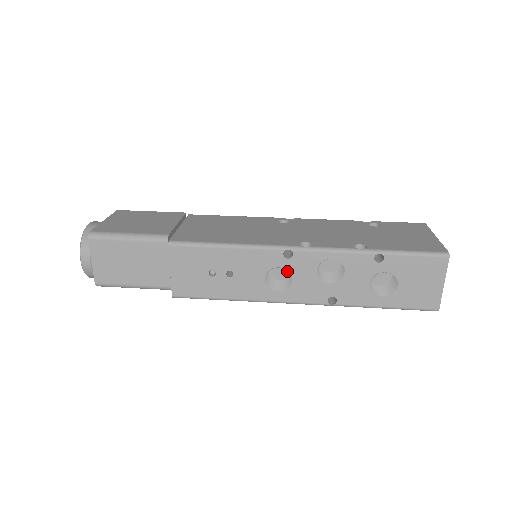
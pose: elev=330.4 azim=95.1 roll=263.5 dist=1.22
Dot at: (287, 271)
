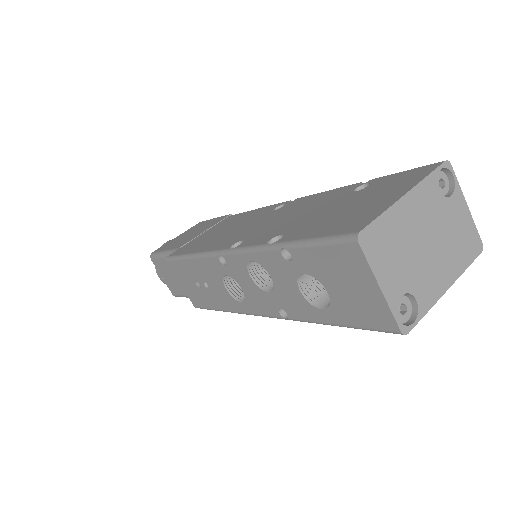
Dot at: occluded
